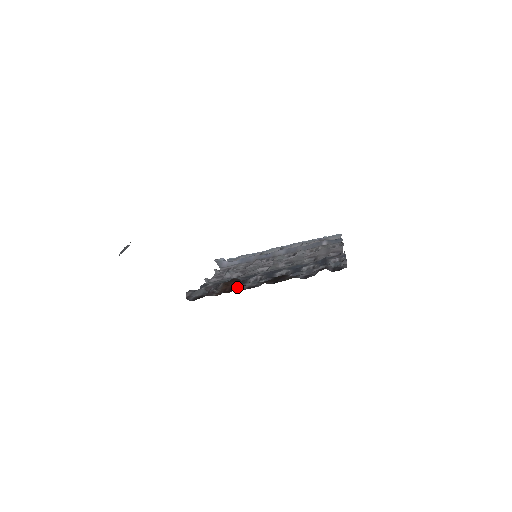
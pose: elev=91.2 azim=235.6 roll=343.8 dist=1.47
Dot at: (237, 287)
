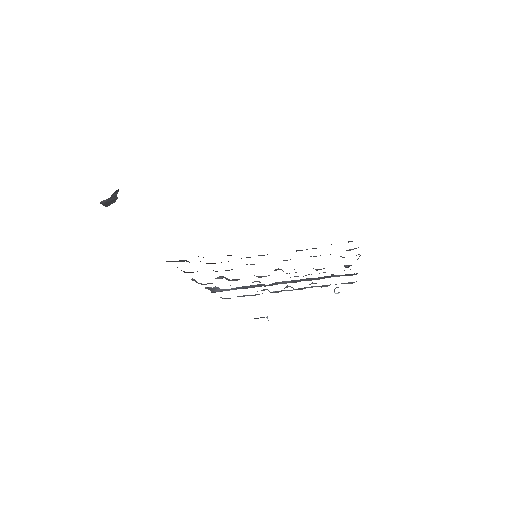
Dot at: occluded
